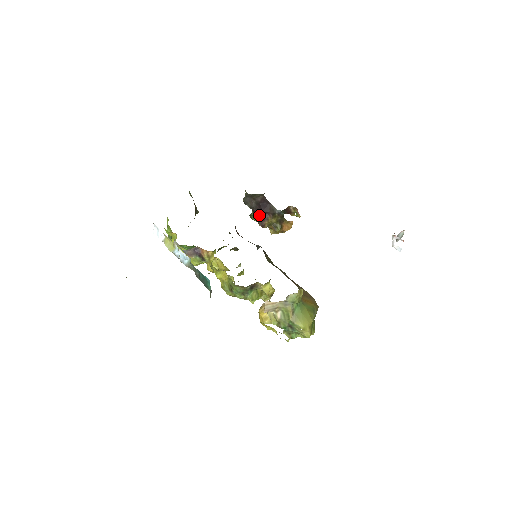
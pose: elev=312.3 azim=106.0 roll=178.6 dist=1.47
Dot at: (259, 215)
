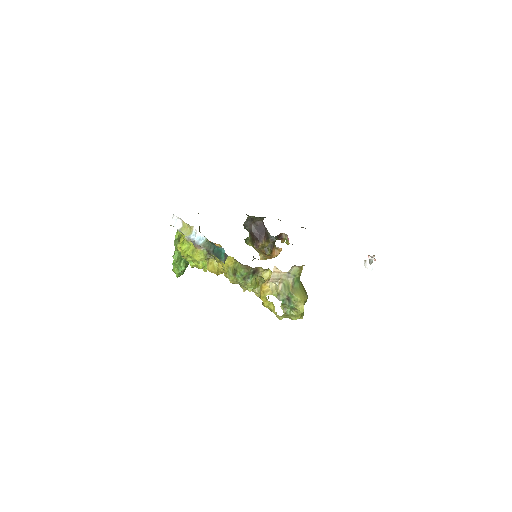
Dot at: (255, 237)
